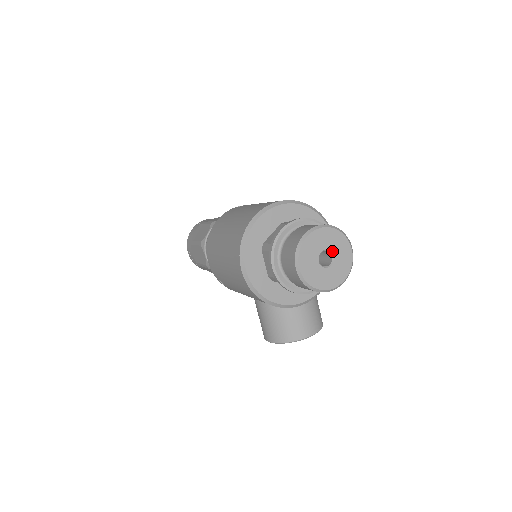
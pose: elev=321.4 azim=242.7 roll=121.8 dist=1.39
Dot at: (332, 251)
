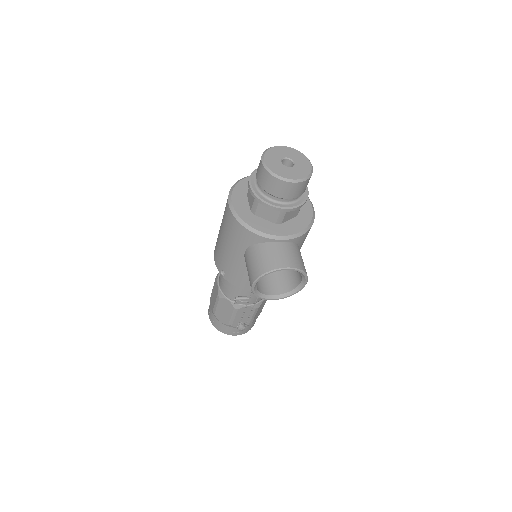
Dot at: (293, 160)
